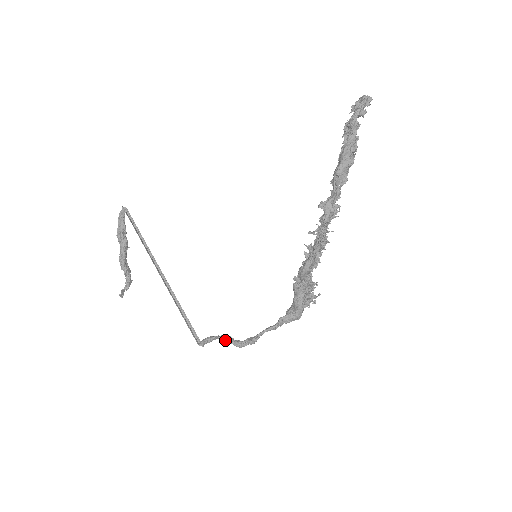
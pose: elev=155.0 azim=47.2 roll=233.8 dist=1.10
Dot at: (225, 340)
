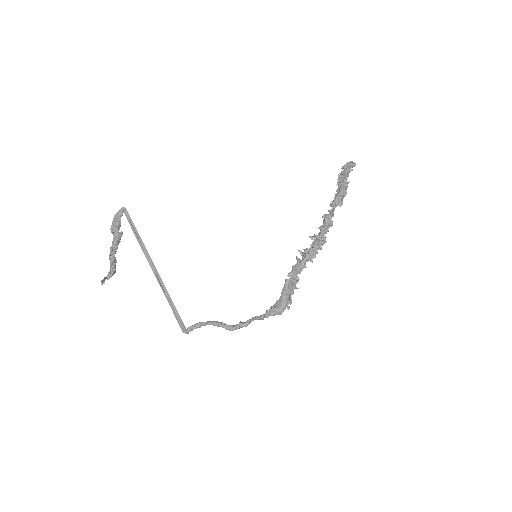
Dot at: (217, 324)
